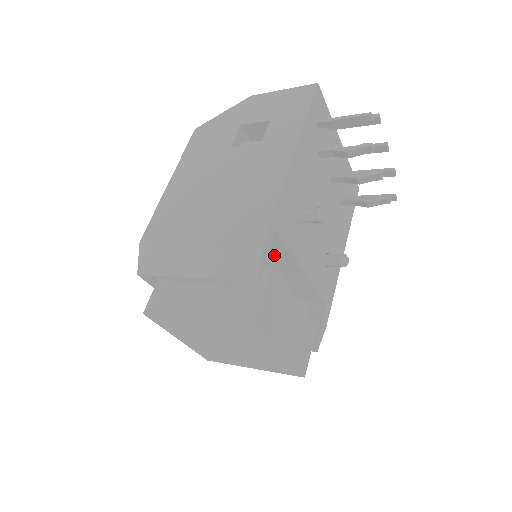
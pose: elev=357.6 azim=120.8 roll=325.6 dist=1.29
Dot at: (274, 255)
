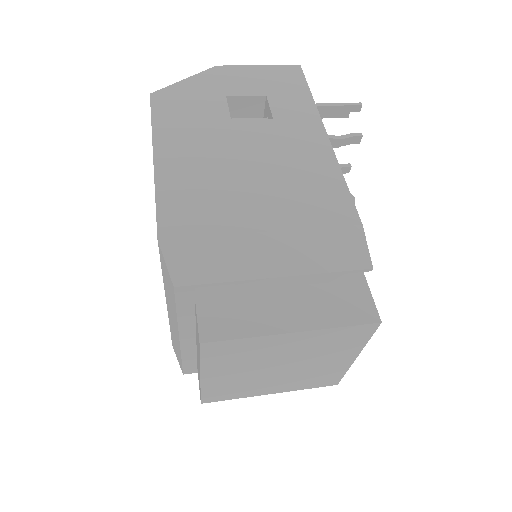
Dot at: occluded
